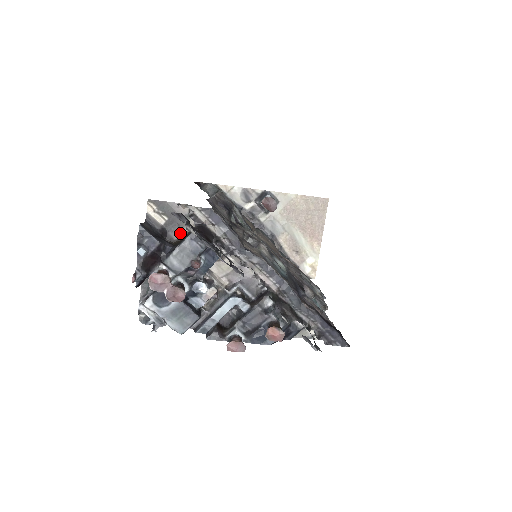
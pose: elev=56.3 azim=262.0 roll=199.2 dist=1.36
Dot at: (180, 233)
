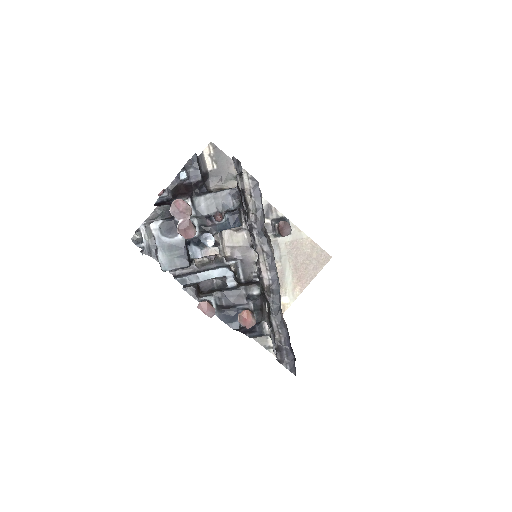
Dot at: (218, 186)
